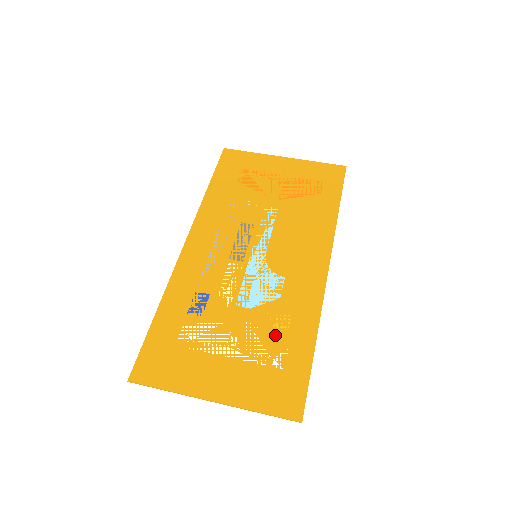
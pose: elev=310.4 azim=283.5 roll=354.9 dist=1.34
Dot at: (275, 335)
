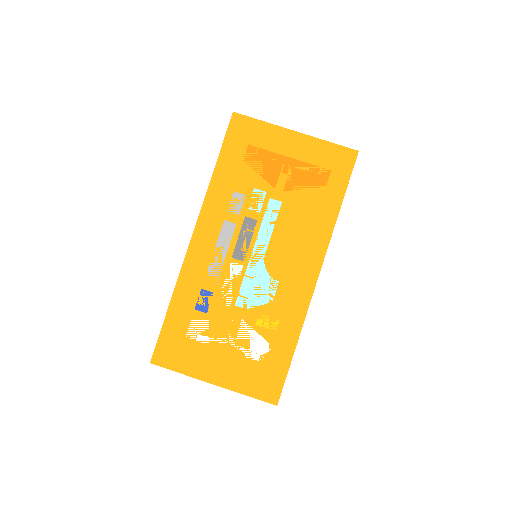
Dot at: (265, 336)
